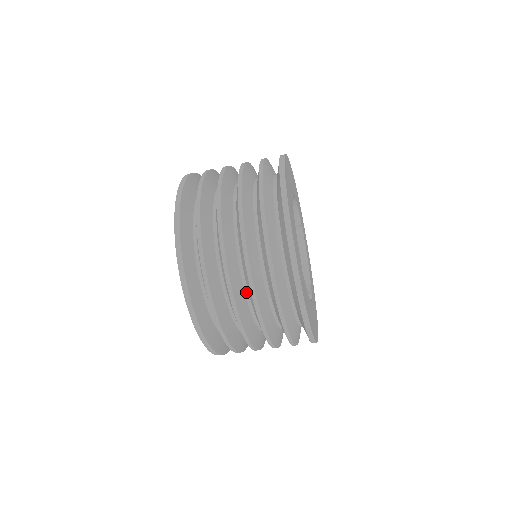
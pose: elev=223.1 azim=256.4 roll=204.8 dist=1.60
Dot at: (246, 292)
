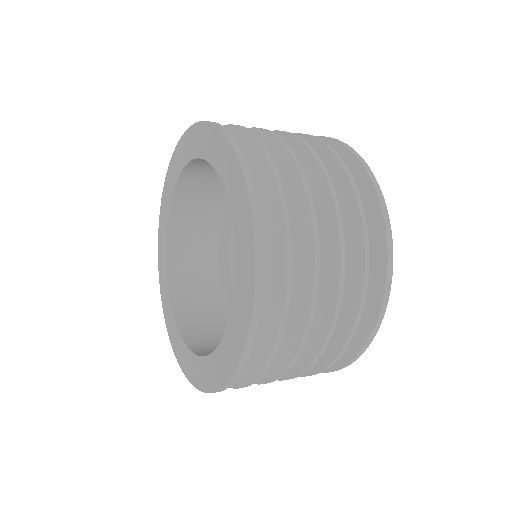
Dot at: occluded
